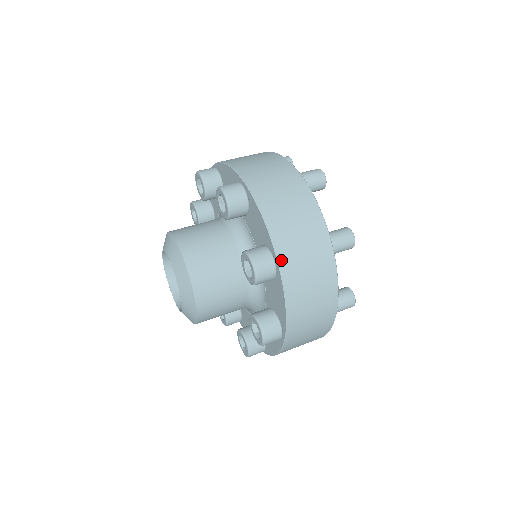
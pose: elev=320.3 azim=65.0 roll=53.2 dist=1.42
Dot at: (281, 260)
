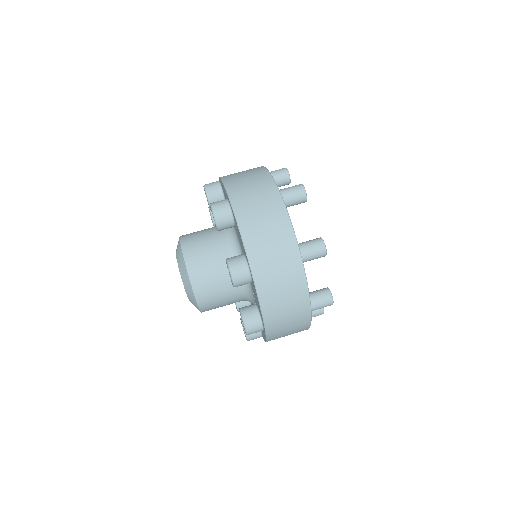
Dot at: (253, 268)
